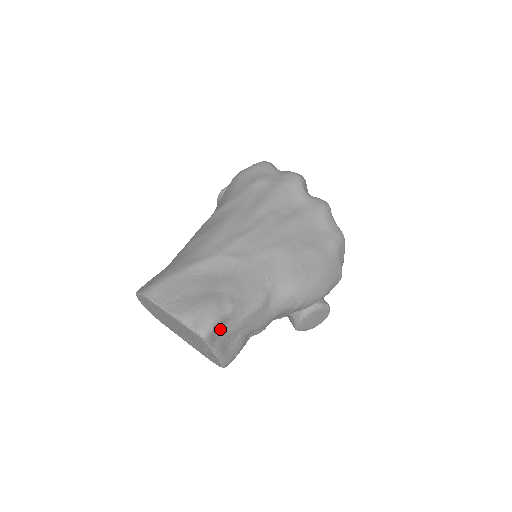
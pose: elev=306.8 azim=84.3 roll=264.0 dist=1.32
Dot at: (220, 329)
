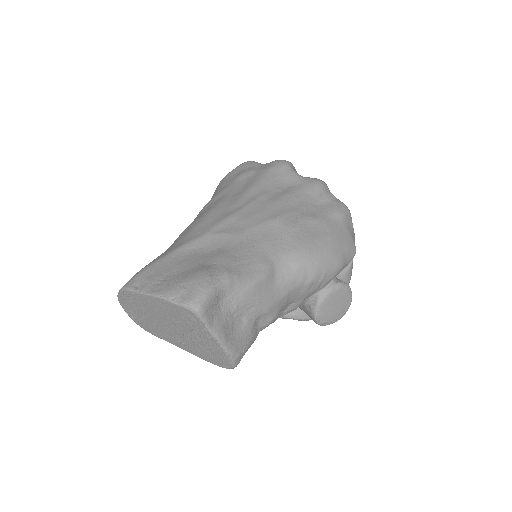
Dot at: (217, 304)
